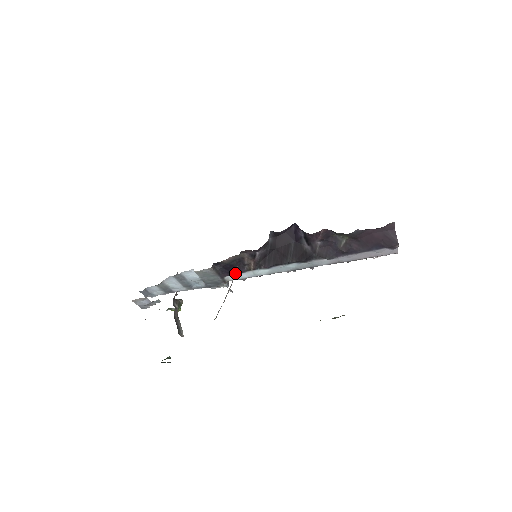
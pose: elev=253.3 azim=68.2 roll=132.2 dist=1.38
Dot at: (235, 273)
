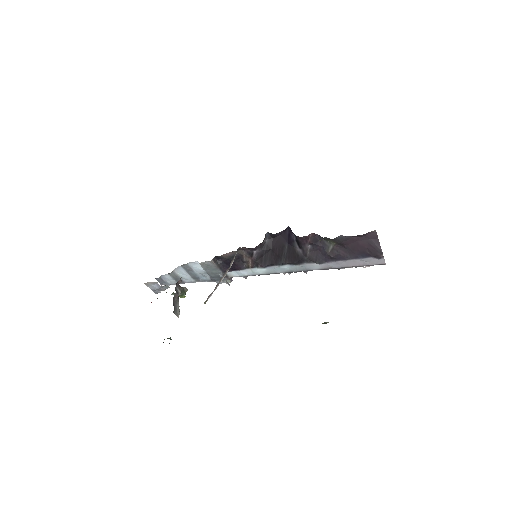
Dot at: (235, 269)
